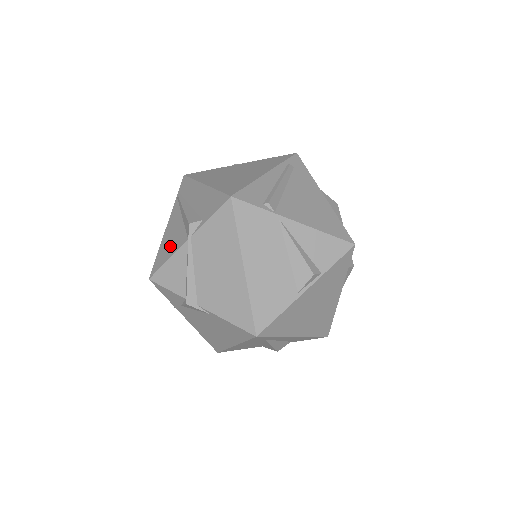
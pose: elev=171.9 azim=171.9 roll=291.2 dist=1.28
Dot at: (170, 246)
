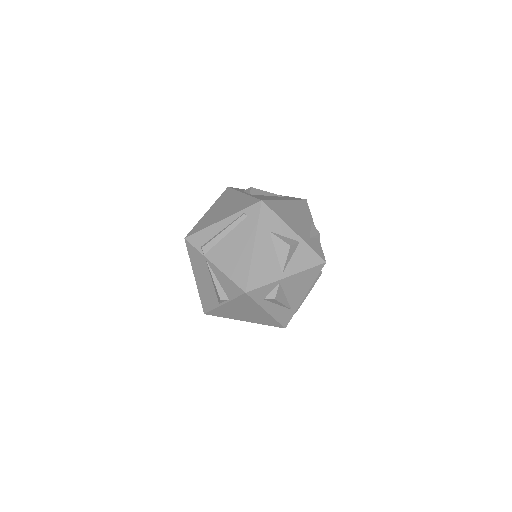
Dot at: occluded
